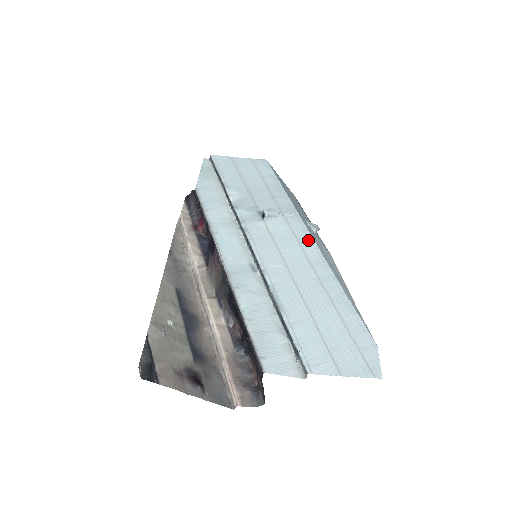
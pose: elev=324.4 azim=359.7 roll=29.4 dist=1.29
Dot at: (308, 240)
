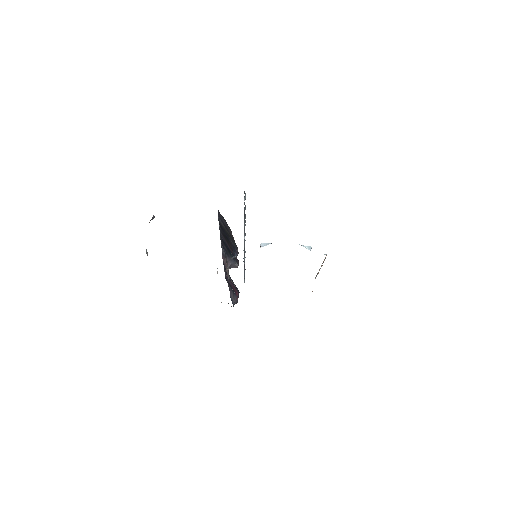
Dot at: occluded
